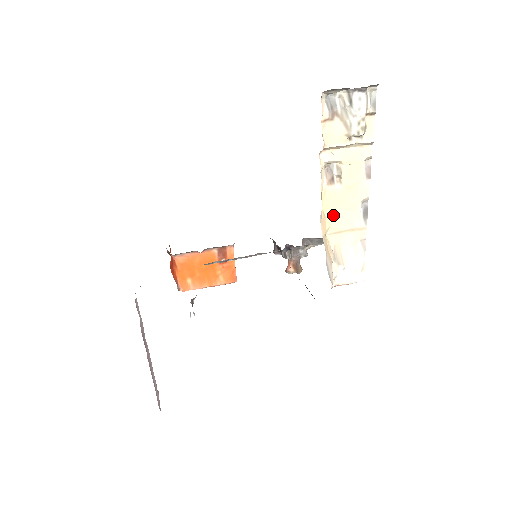
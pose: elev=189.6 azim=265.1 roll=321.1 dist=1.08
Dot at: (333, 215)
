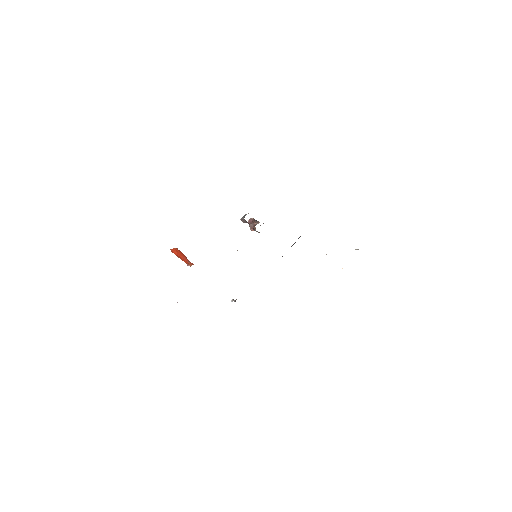
Dot at: occluded
